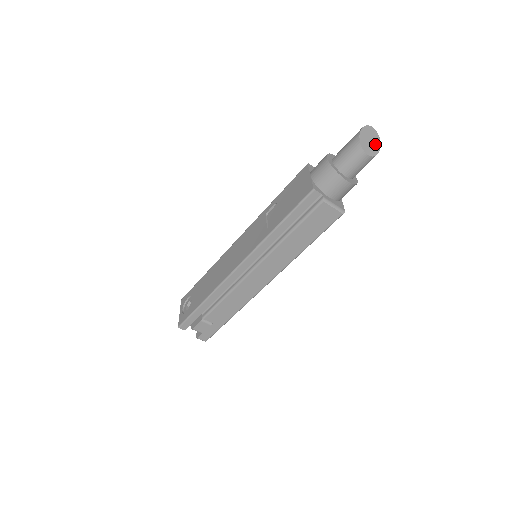
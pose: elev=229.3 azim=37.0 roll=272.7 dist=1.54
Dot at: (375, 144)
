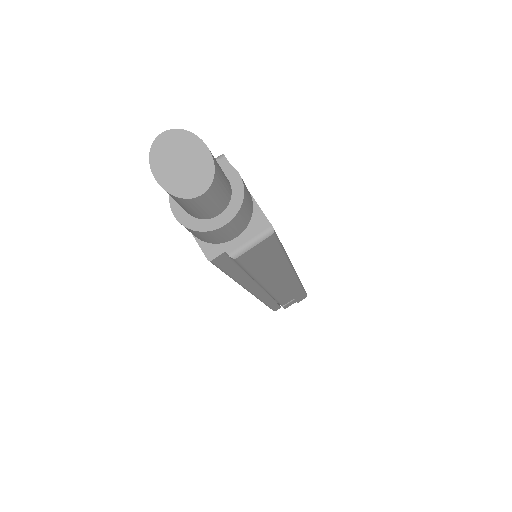
Dot at: (193, 155)
